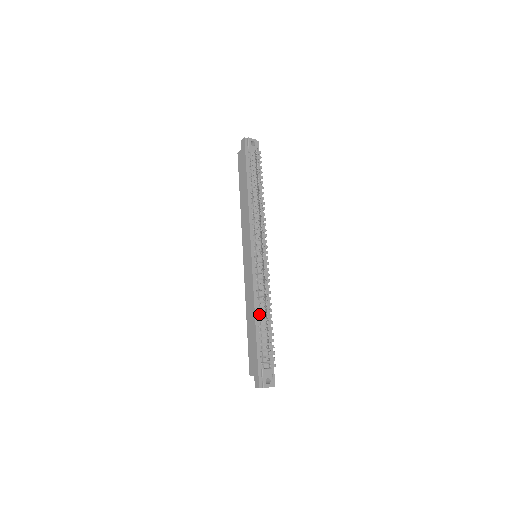
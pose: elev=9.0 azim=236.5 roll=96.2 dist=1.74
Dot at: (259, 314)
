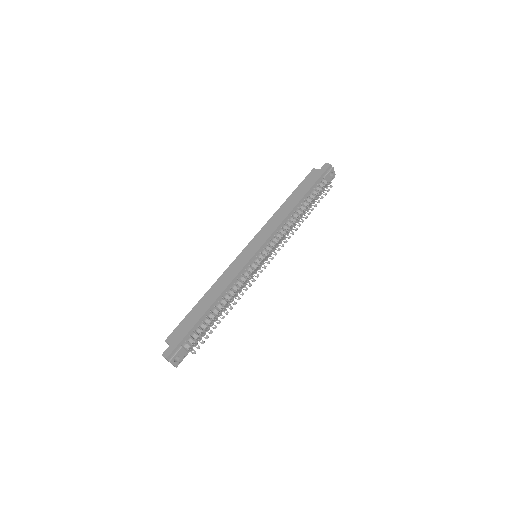
Dot at: (219, 302)
